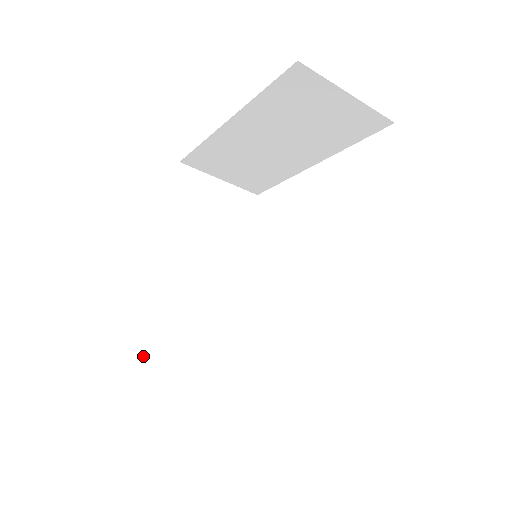
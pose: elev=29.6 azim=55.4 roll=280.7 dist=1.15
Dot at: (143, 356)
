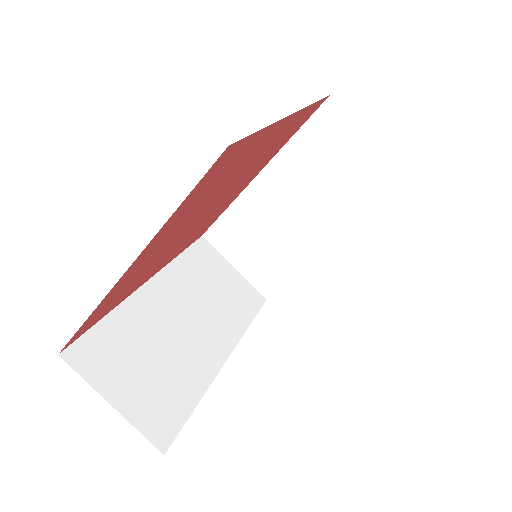
Dot at: (80, 346)
